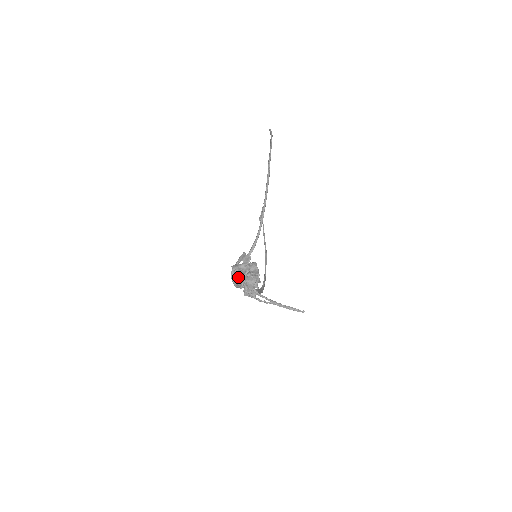
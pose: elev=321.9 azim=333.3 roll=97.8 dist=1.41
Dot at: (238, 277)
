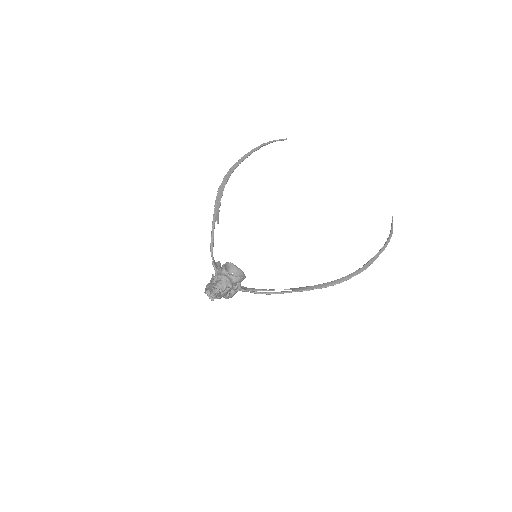
Dot at: occluded
